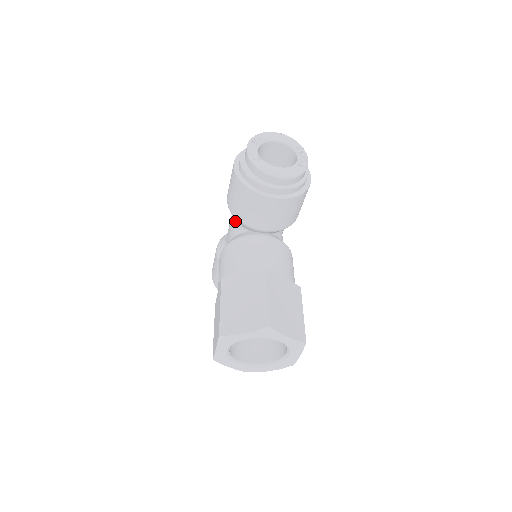
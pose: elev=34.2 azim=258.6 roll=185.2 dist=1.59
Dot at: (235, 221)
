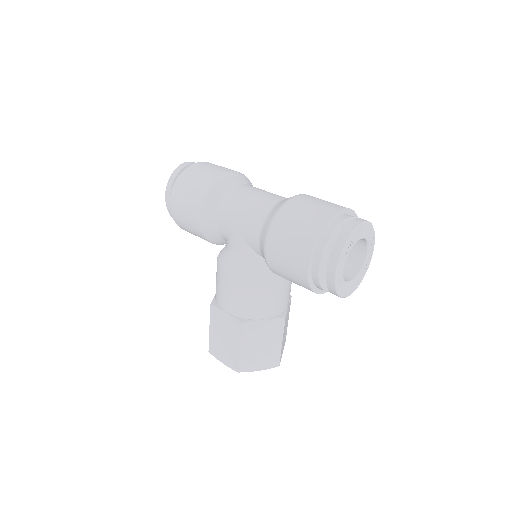
Dot at: (258, 250)
